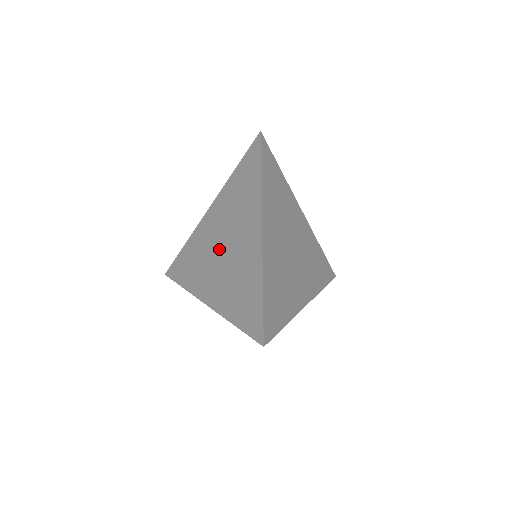
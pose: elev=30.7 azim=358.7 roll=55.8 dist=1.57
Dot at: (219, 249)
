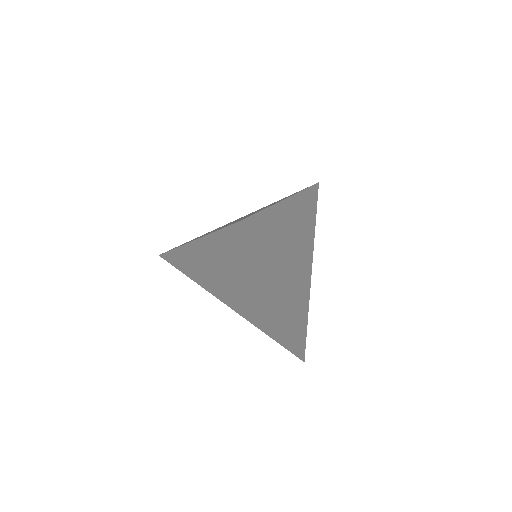
Dot at: (227, 283)
